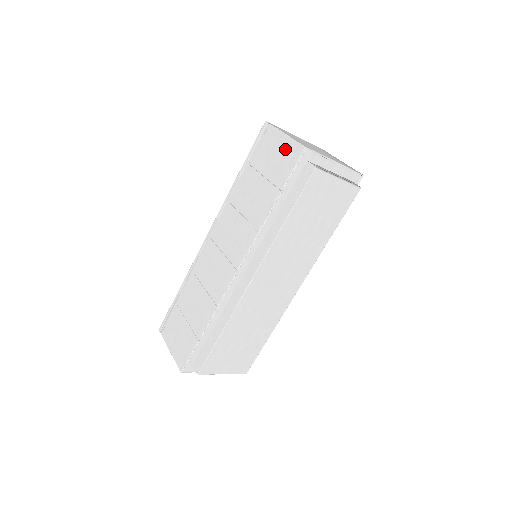
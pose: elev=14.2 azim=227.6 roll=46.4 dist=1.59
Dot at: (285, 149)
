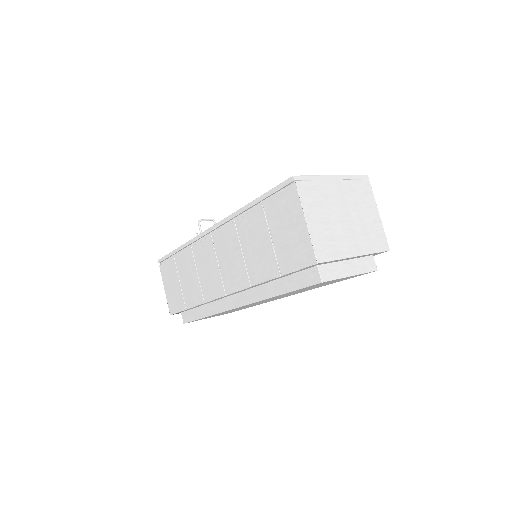
Dot at: (299, 239)
